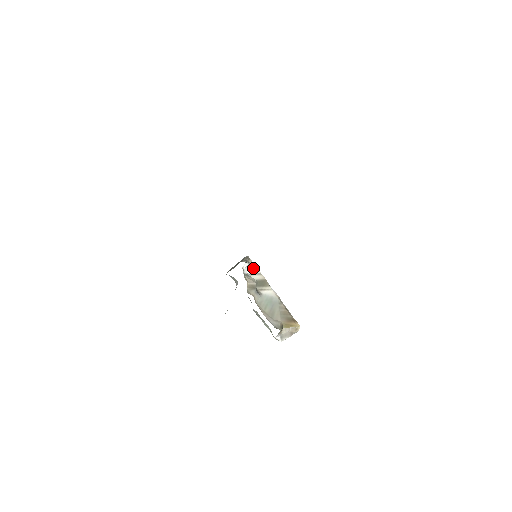
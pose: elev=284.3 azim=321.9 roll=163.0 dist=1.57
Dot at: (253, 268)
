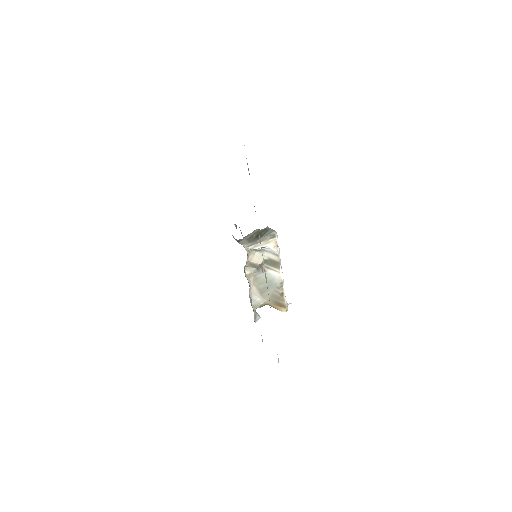
Dot at: (270, 248)
